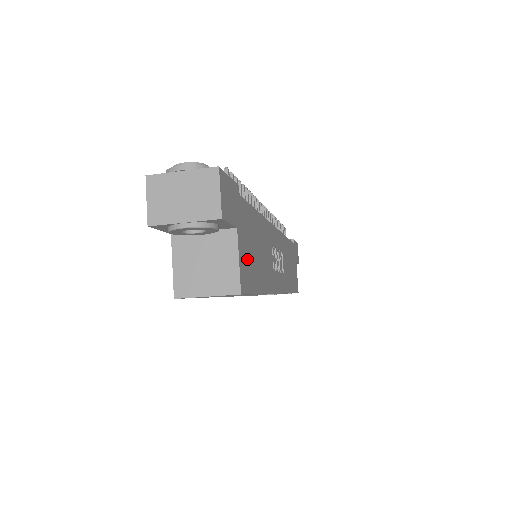
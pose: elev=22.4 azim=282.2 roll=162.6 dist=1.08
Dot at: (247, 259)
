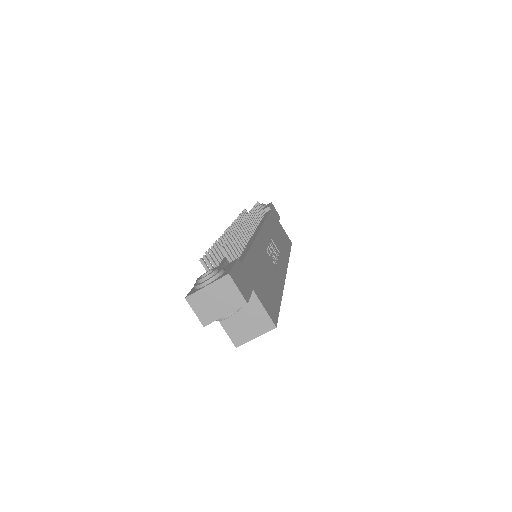
Dot at: (266, 297)
